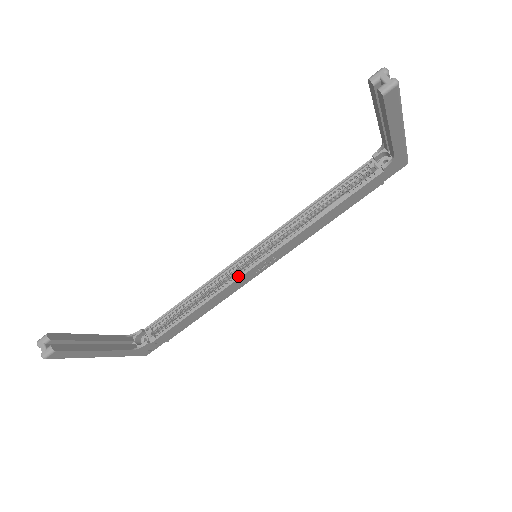
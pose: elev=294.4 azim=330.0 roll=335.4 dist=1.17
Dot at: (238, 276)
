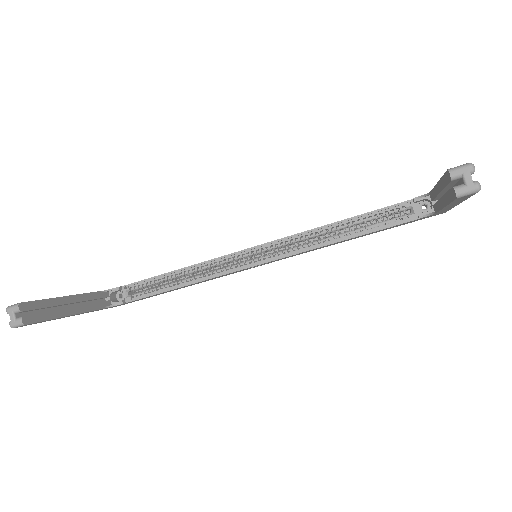
Dot at: (232, 269)
